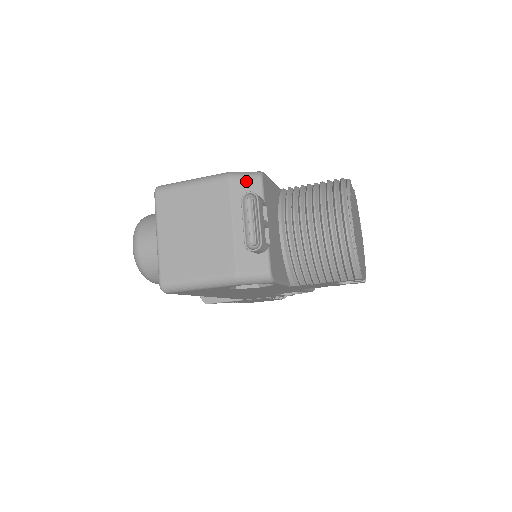
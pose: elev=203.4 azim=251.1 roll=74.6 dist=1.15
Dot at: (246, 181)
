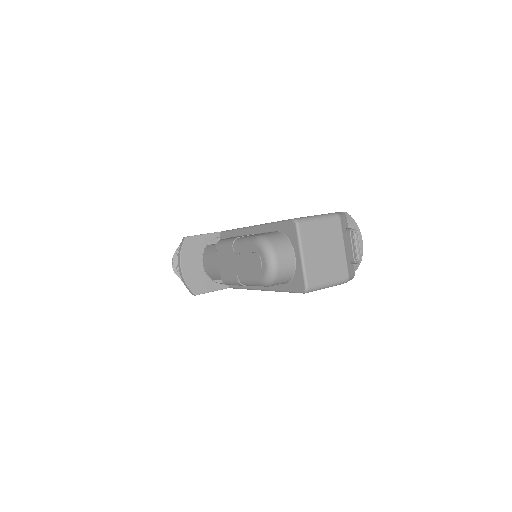
Dot at: (344, 219)
